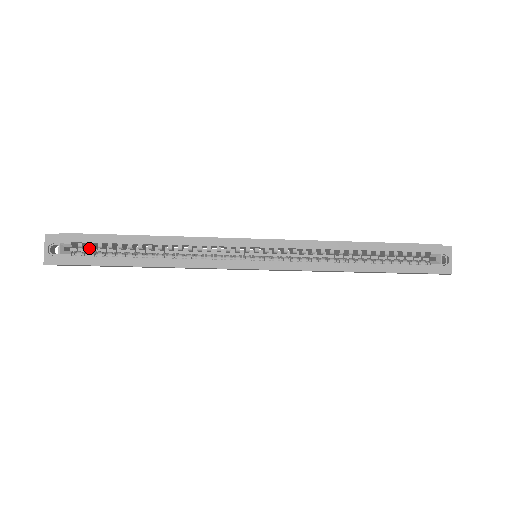
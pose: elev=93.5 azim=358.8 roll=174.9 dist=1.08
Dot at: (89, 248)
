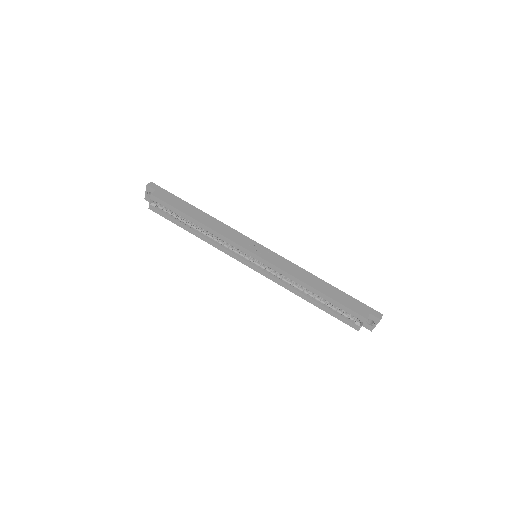
Dot at: occluded
